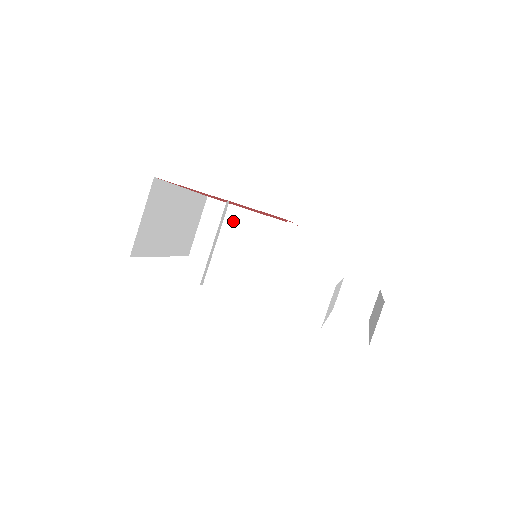
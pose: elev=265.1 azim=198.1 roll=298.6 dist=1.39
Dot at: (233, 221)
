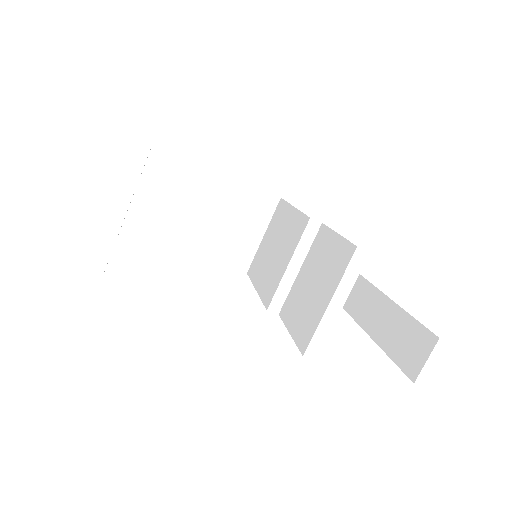
Dot at: (191, 183)
